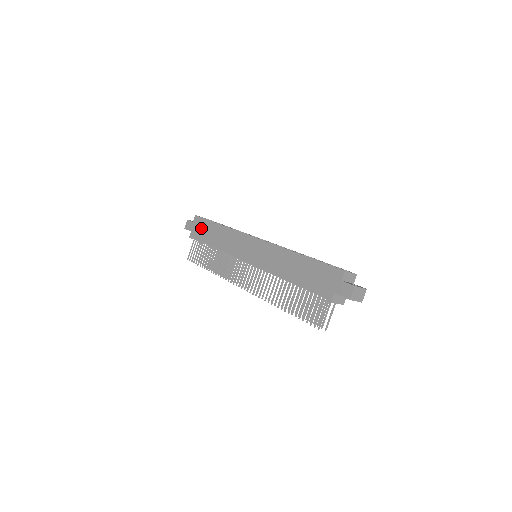
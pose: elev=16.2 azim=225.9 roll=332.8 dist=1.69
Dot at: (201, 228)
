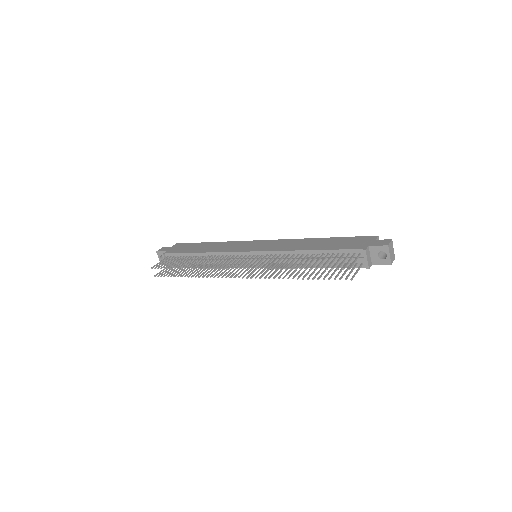
Dot at: (184, 247)
